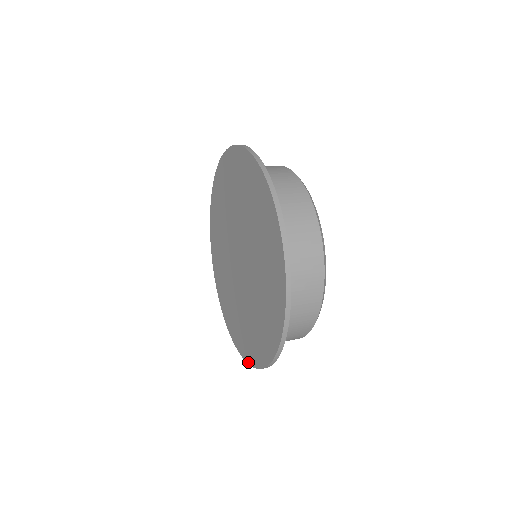
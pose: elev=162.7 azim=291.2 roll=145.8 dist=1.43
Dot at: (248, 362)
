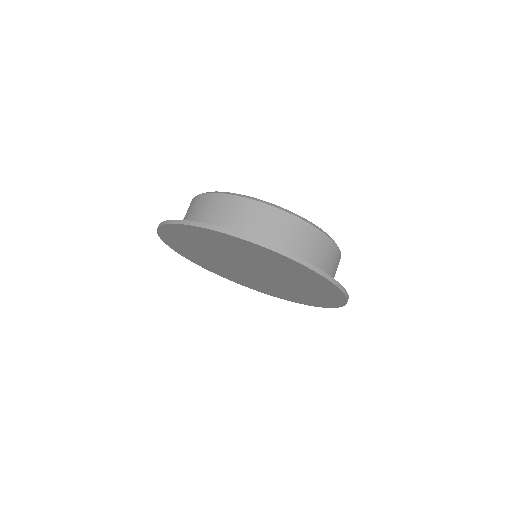
Dot at: occluded
